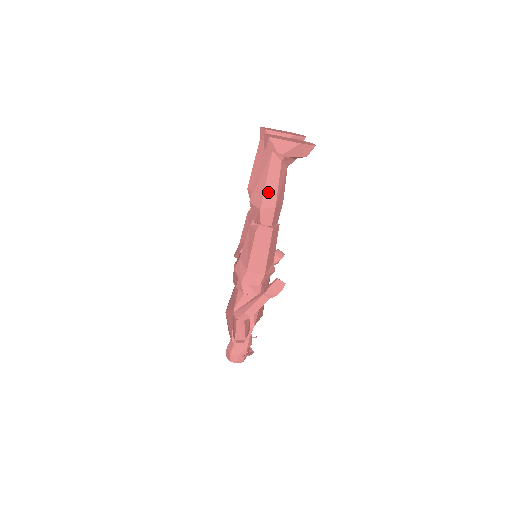
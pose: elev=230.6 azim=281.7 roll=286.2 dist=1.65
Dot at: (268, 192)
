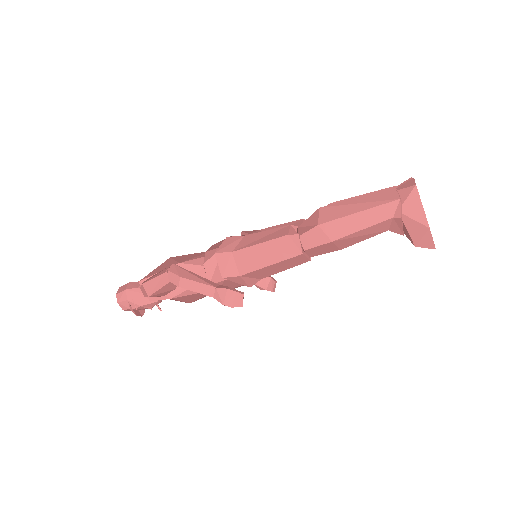
Dot at: (345, 222)
